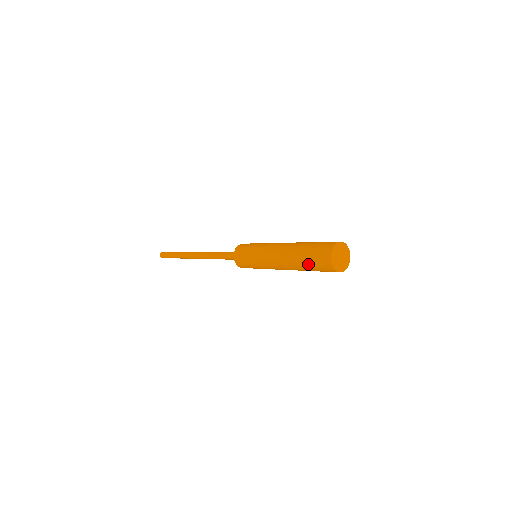
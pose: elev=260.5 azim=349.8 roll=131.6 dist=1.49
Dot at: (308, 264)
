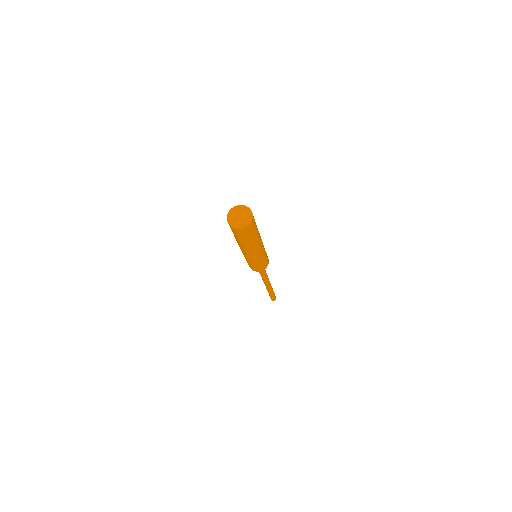
Dot at: occluded
